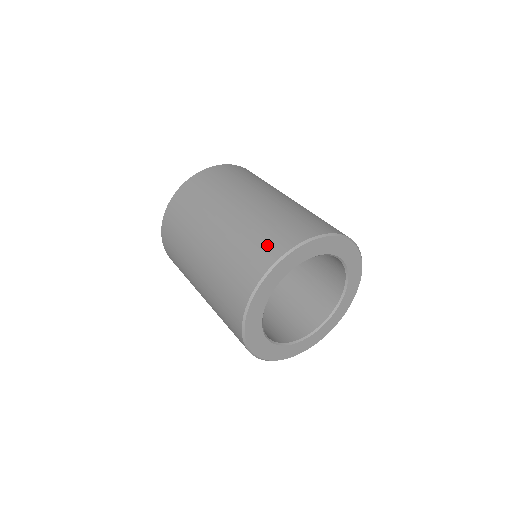
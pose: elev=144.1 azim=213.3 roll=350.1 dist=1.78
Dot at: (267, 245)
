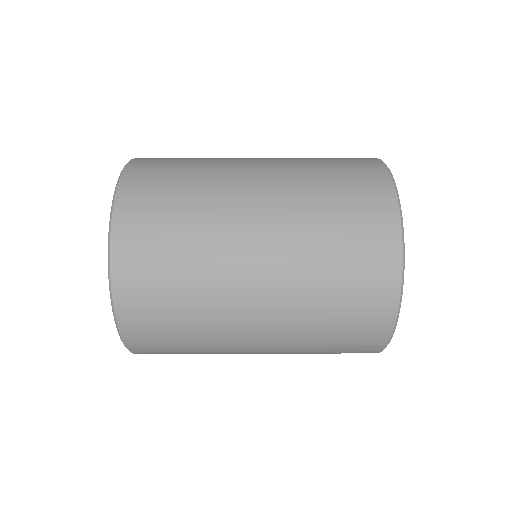
Dot at: (365, 199)
